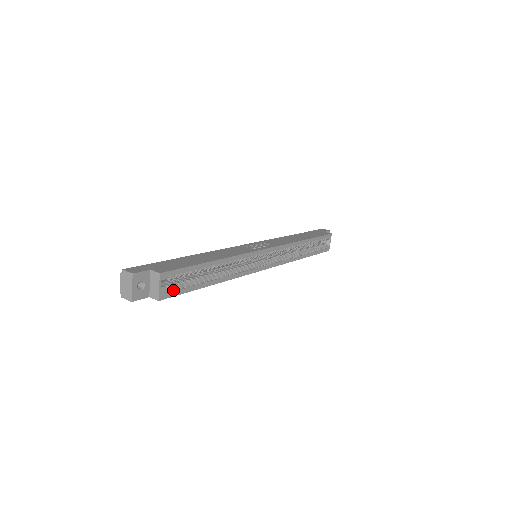
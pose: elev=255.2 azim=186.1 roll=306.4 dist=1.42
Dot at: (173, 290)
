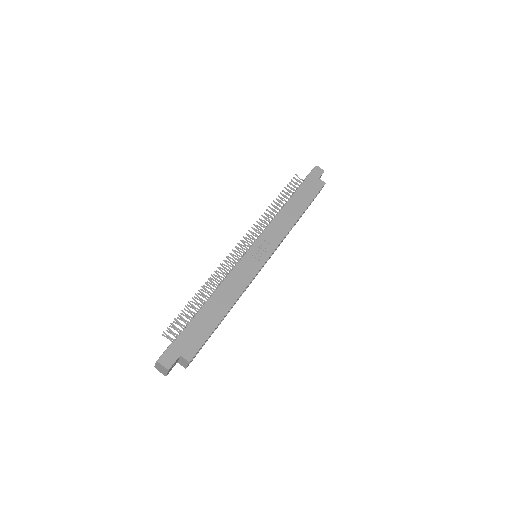
Dot at: occluded
